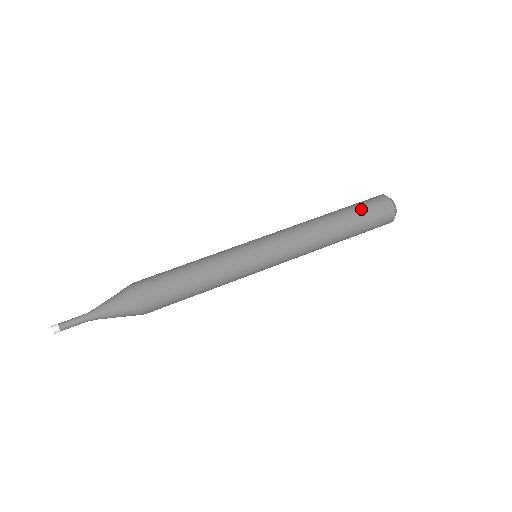
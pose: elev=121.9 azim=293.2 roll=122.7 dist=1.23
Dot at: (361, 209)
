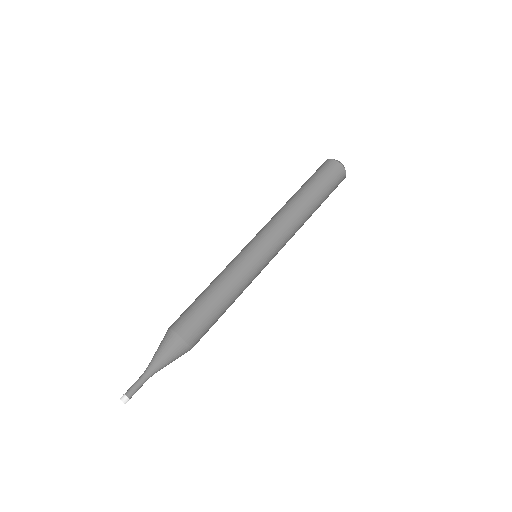
Dot at: (313, 177)
